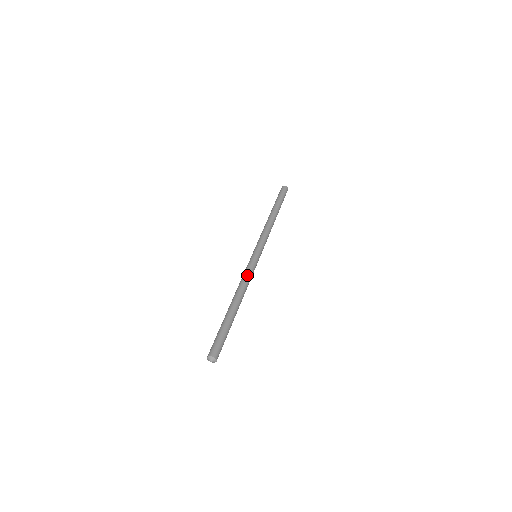
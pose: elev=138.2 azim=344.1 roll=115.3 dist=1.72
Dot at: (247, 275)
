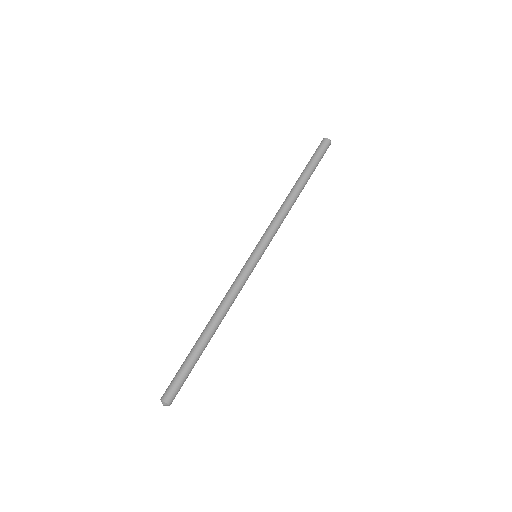
Dot at: (235, 289)
